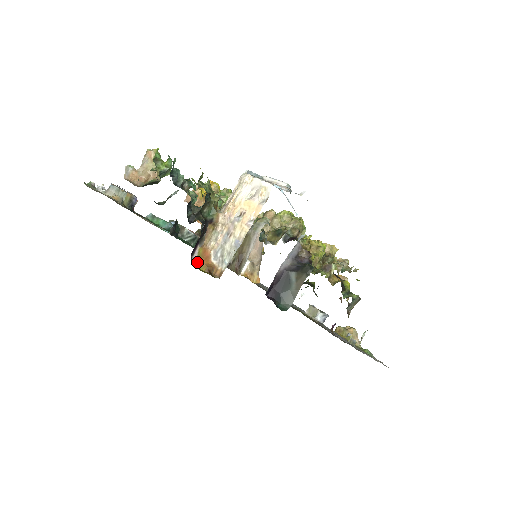
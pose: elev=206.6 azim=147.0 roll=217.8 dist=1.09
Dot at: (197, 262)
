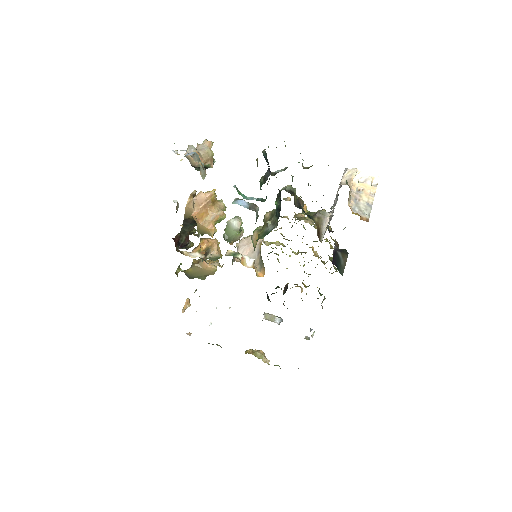
Dot at: occluded
